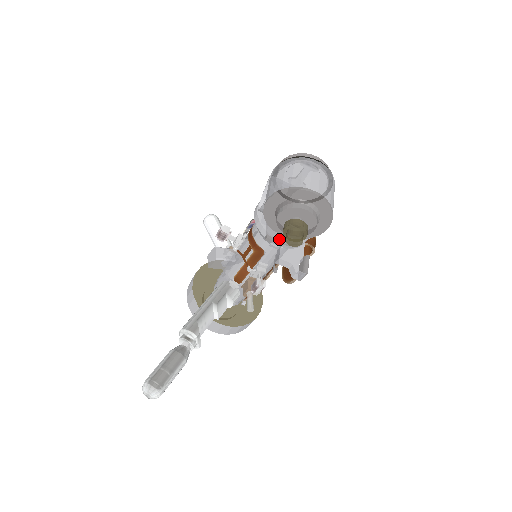
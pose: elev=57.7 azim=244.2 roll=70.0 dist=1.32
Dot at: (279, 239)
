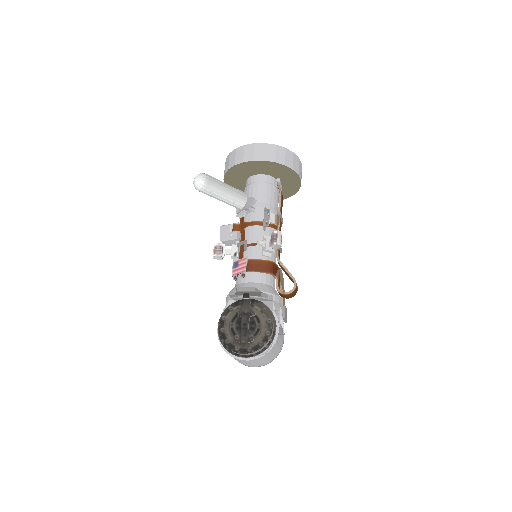
Dot at: occluded
